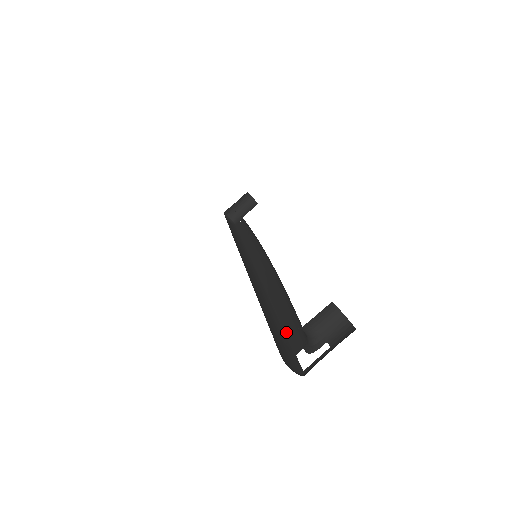
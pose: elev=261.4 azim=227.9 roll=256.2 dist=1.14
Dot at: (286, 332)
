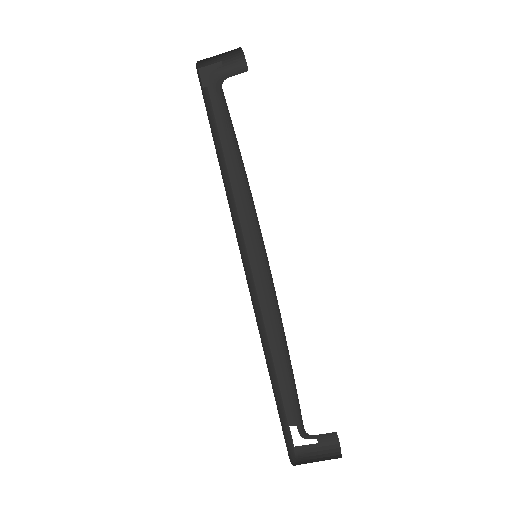
Dot at: (282, 394)
